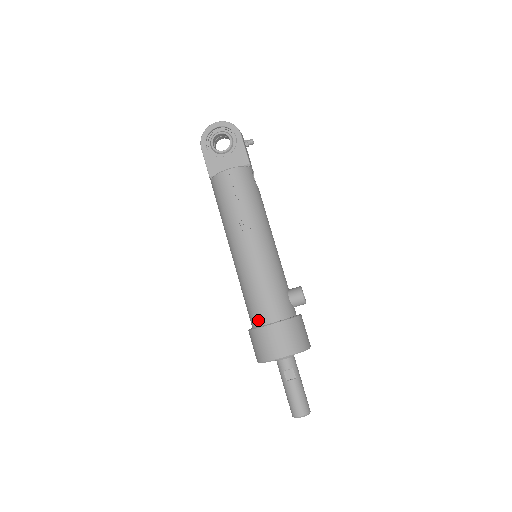
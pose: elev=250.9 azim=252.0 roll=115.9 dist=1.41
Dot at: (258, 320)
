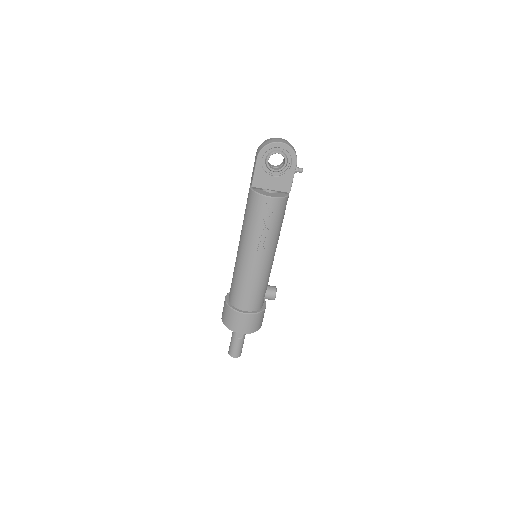
Dot at: (237, 304)
